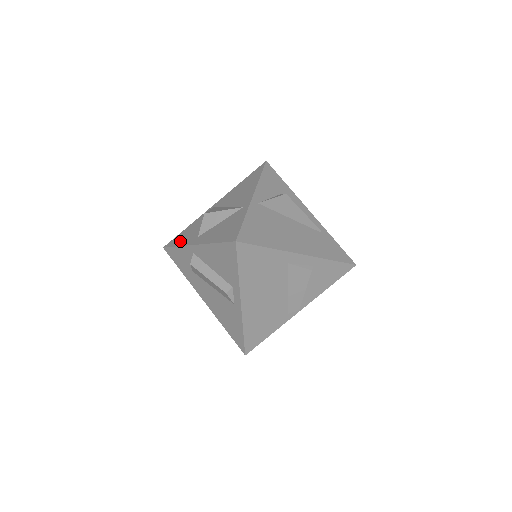
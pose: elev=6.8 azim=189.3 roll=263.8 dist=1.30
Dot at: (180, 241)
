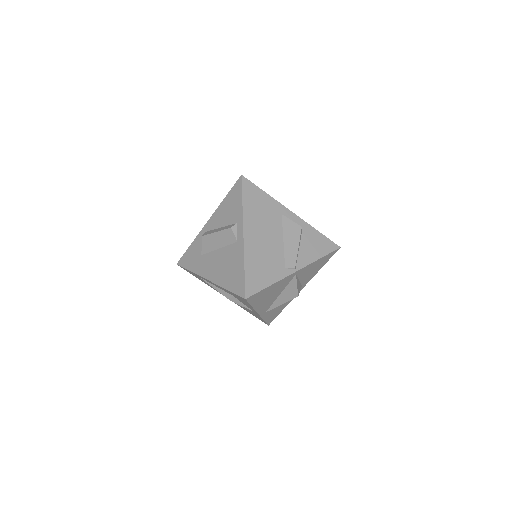
Dot at: occluded
